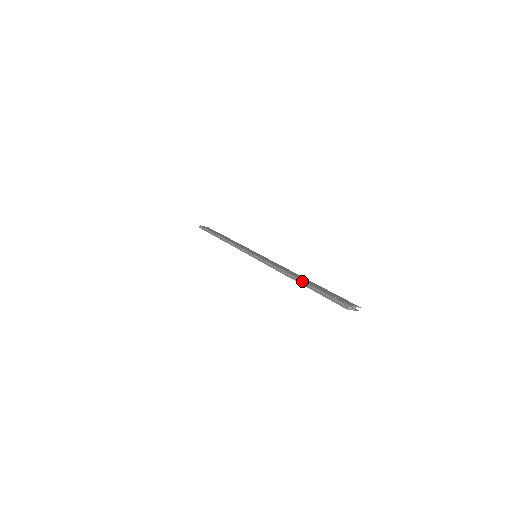
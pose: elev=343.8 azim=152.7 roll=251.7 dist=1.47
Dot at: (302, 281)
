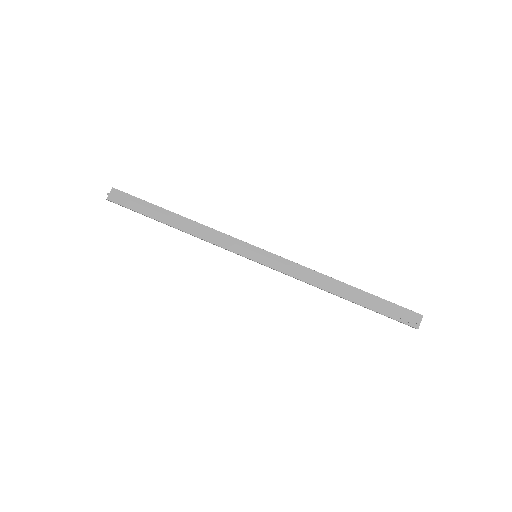
Dot at: occluded
